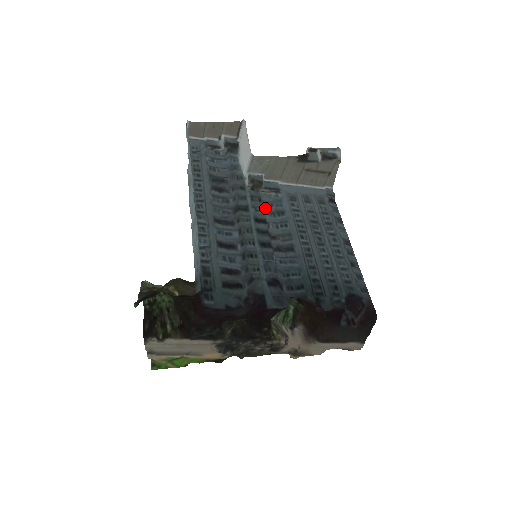
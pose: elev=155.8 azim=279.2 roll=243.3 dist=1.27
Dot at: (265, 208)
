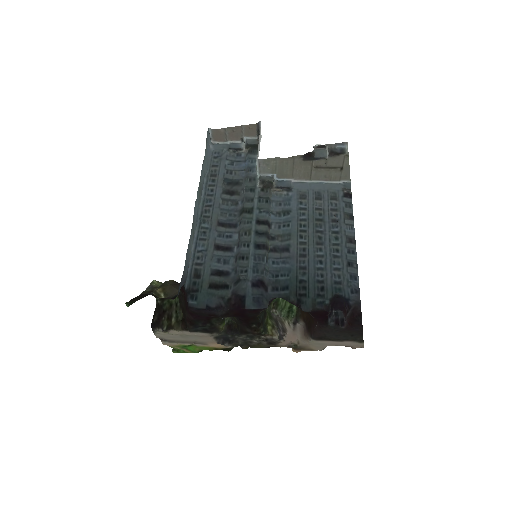
Dot at: (272, 208)
